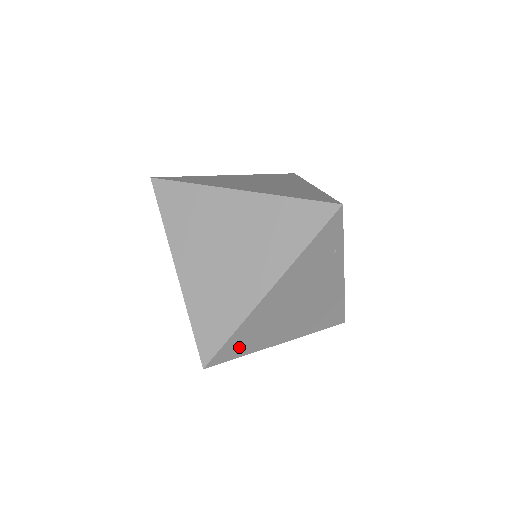
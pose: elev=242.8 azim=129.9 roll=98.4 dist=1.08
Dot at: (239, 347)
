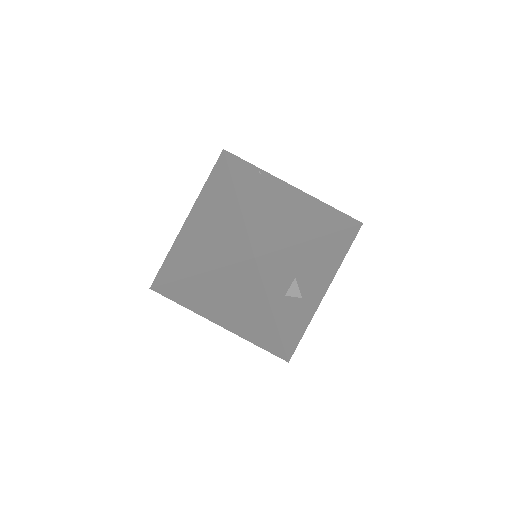
Dot at: (269, 240)
